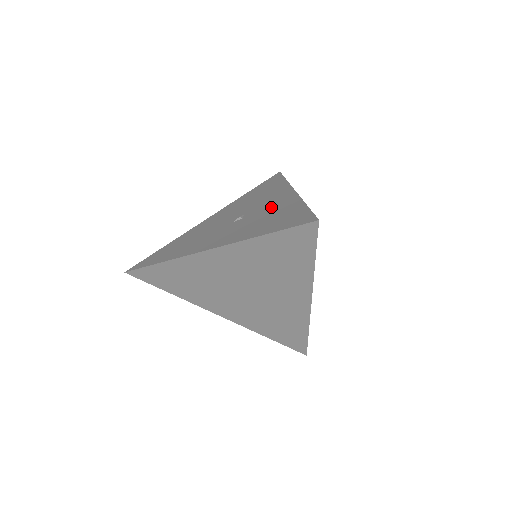
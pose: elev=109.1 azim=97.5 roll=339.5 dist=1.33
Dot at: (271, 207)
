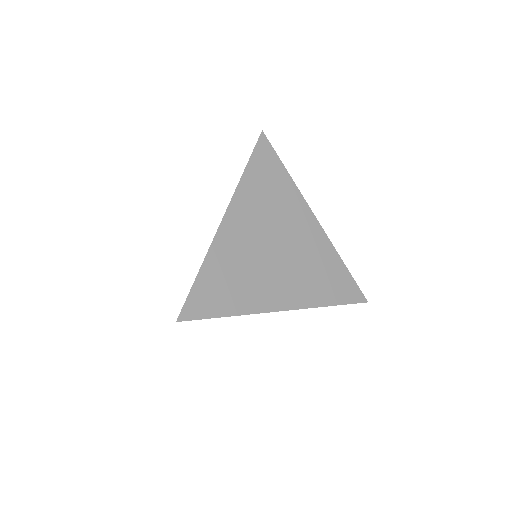
Dot at: occluded
